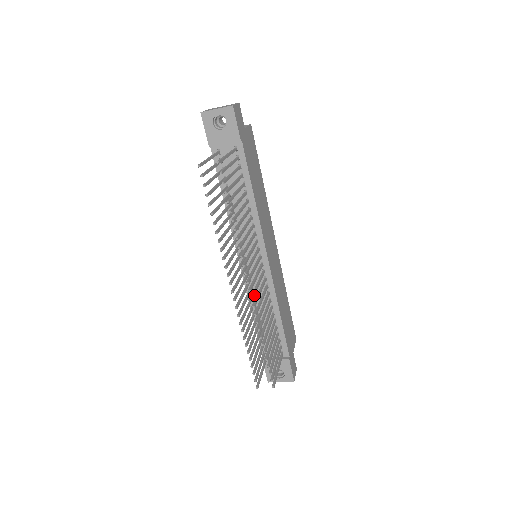
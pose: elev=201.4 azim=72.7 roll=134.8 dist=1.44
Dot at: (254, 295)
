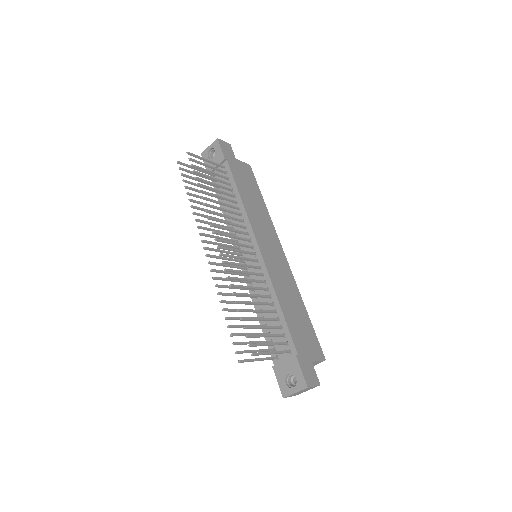
Dot at: (226, 255)
